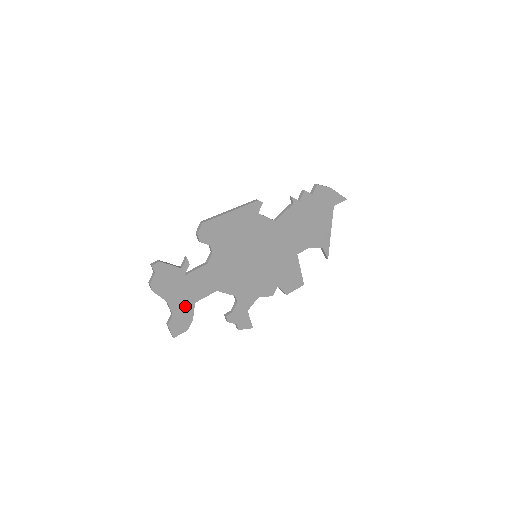
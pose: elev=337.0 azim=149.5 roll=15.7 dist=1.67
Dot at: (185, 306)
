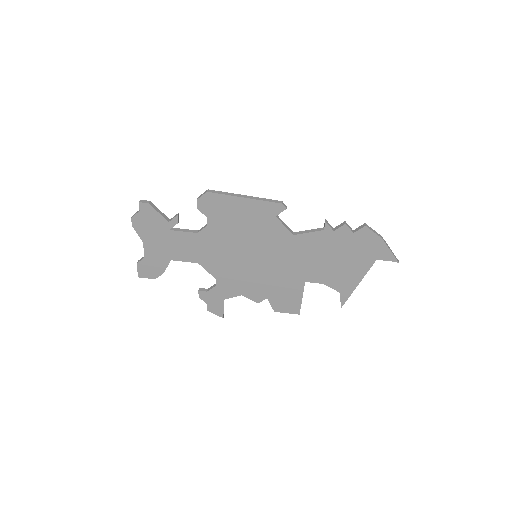
Dot at: (160, 257)
